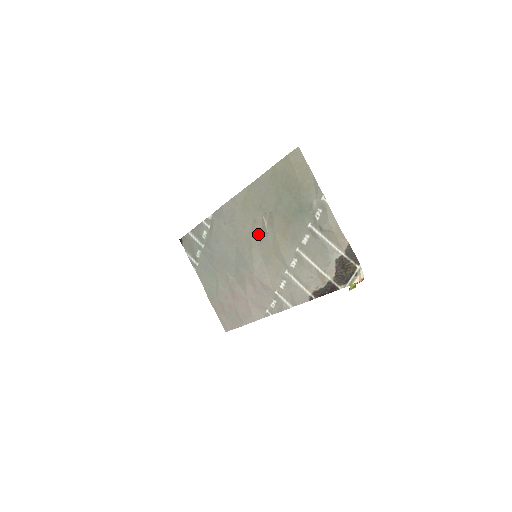
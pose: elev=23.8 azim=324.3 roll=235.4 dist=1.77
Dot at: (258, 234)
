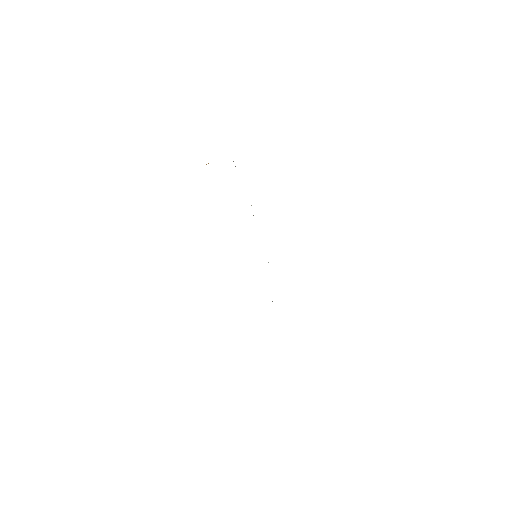
Dot at: occluded
